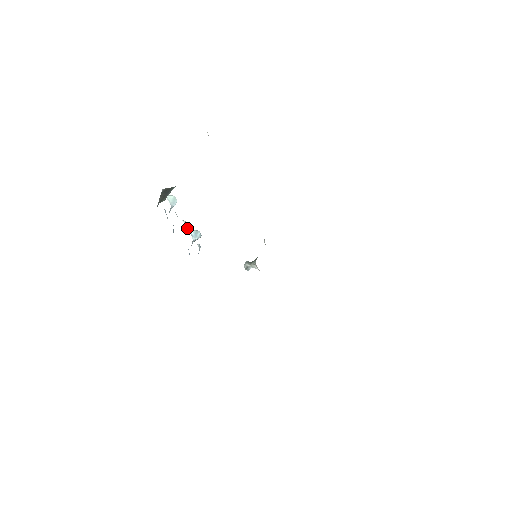
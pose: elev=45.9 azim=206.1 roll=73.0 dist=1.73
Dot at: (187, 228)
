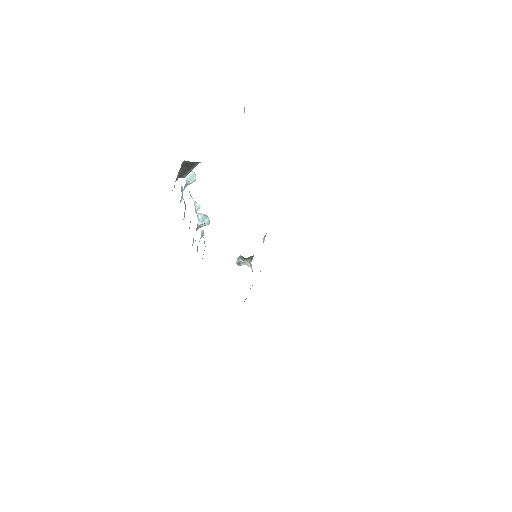
Dot at: (196, 210)
